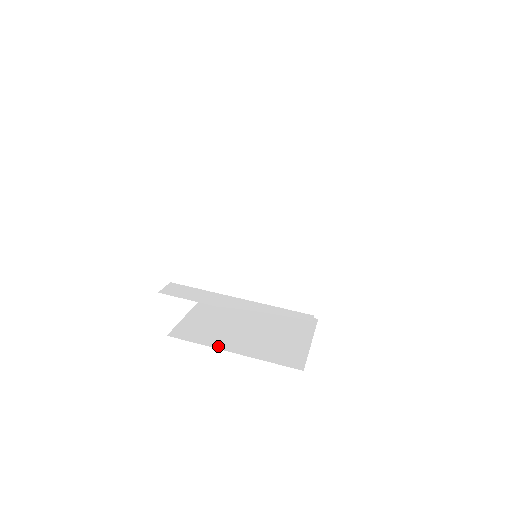
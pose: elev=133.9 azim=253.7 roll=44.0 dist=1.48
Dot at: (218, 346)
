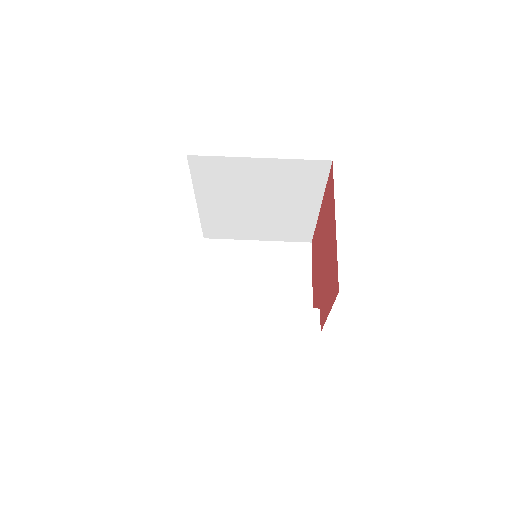
Dot at: occluded
